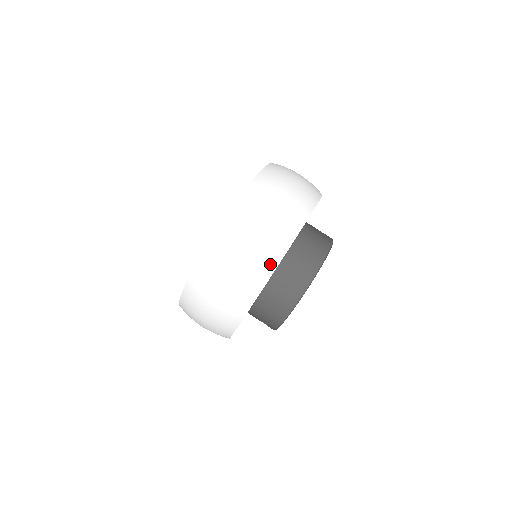
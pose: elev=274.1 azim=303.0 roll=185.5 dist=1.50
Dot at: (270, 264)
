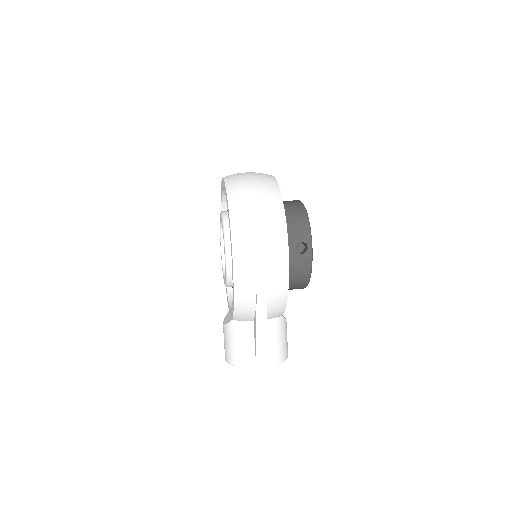
Dot at: occluded
